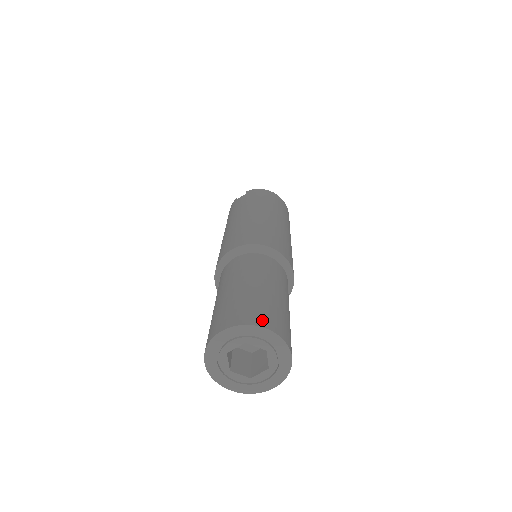
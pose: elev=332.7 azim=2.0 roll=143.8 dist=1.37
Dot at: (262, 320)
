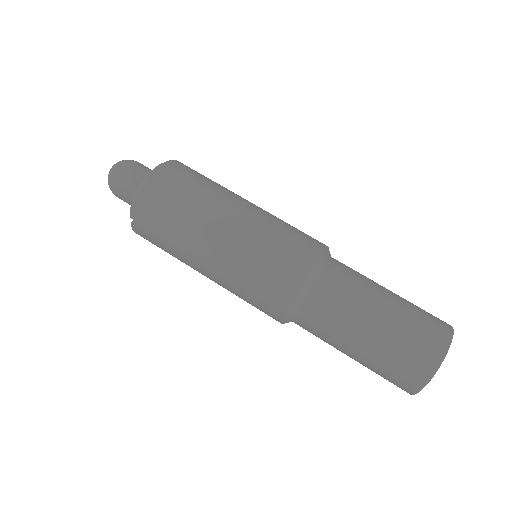
Dot at: (430, 362)
